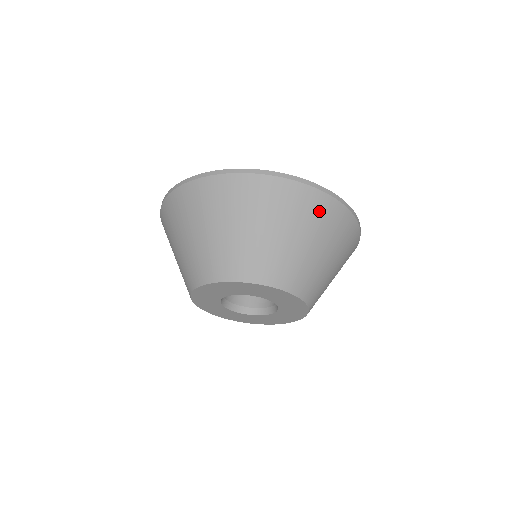
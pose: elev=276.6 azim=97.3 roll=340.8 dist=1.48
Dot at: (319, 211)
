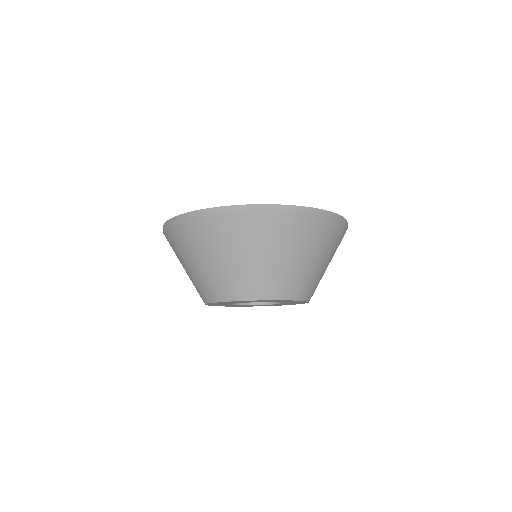
Dot at: (309, 229)
